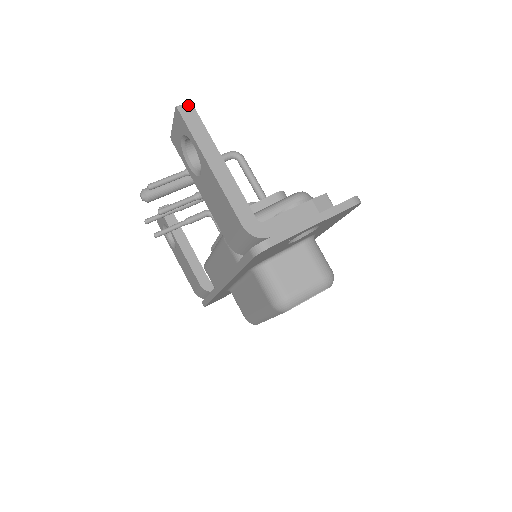
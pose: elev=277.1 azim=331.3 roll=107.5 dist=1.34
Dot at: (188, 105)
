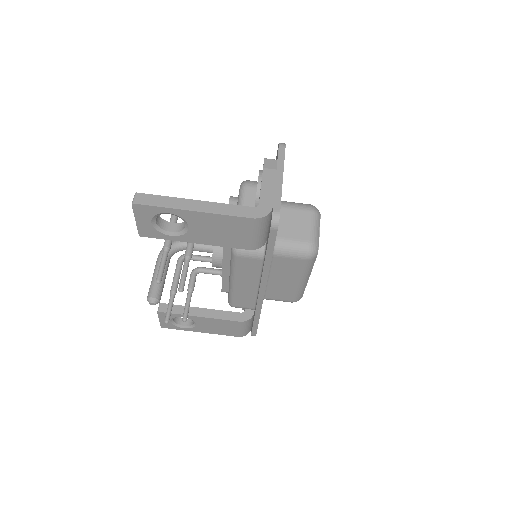
Dot at: (137, 196)
